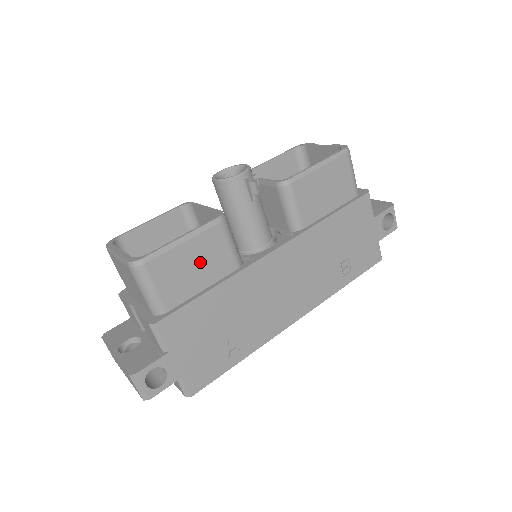
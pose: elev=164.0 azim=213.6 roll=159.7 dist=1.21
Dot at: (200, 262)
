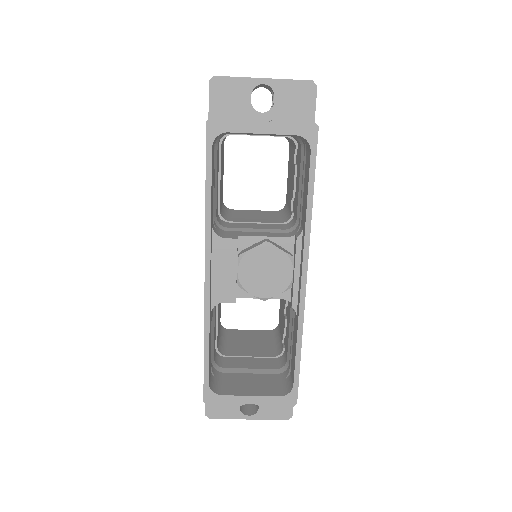
Dot at: occluded
